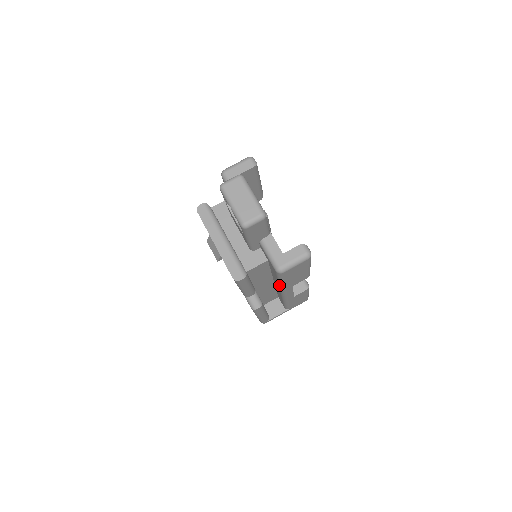
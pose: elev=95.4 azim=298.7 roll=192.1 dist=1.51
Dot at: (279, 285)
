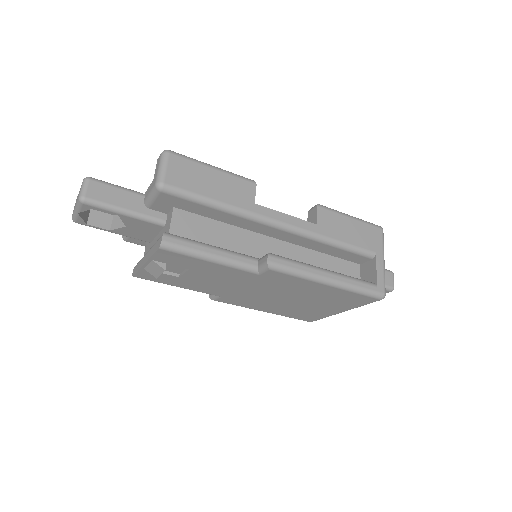
Dot at: (232, 214)
